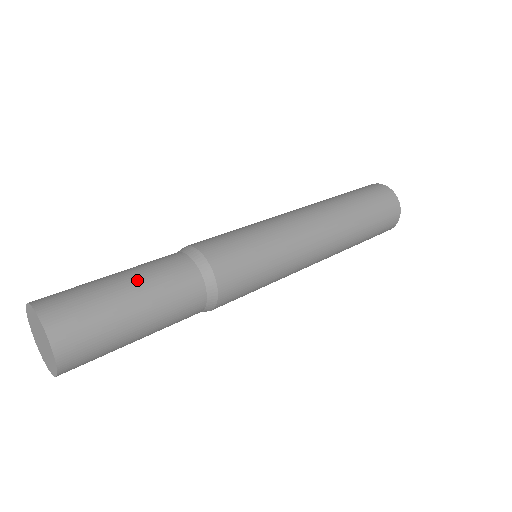
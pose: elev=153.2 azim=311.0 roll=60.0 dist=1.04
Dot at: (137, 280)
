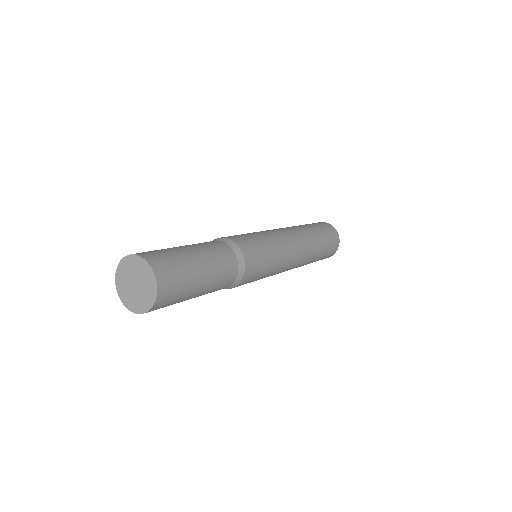
Dot at: (198, 250)
